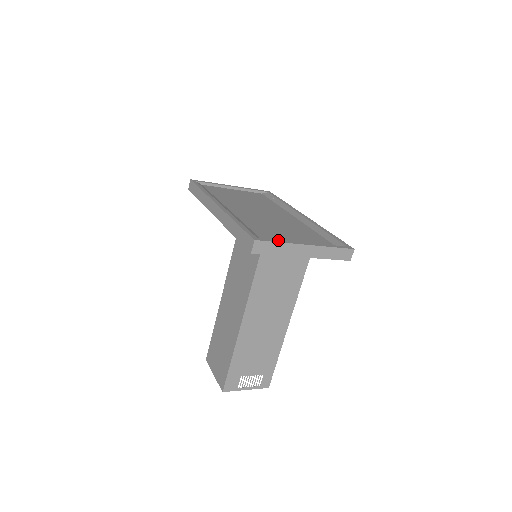
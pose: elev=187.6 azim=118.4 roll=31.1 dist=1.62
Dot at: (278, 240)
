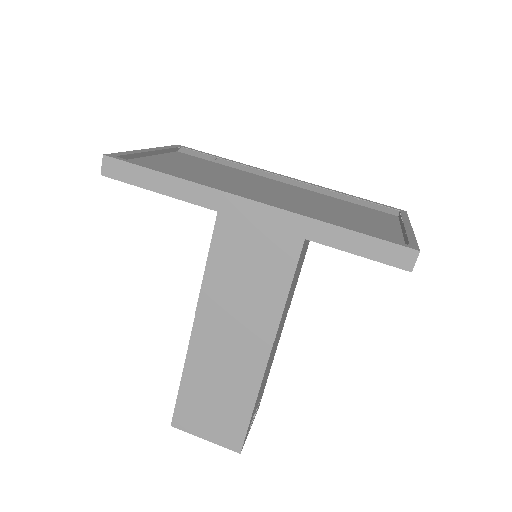
Dot at: (408, 236)
